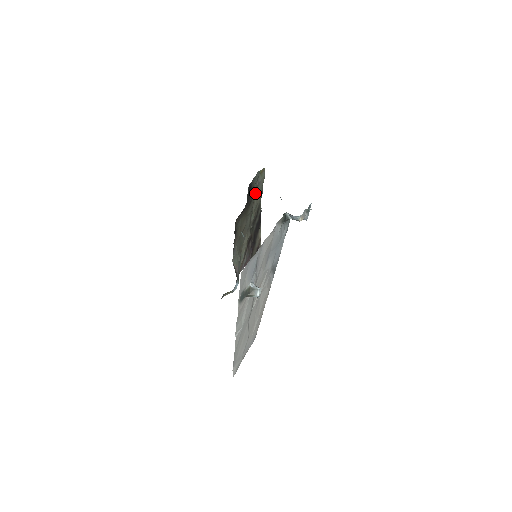
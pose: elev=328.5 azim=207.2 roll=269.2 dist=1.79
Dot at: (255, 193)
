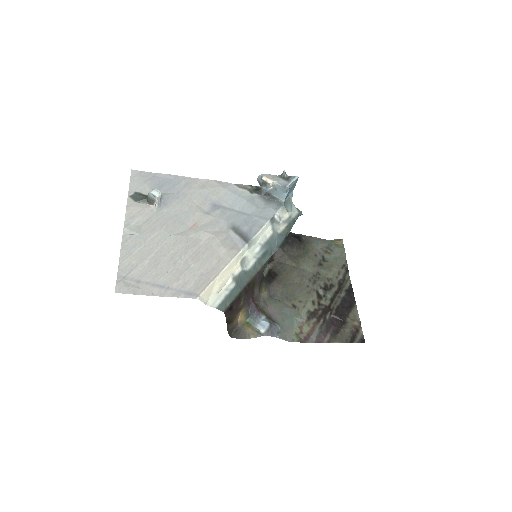
Dot at: (324, 258)
